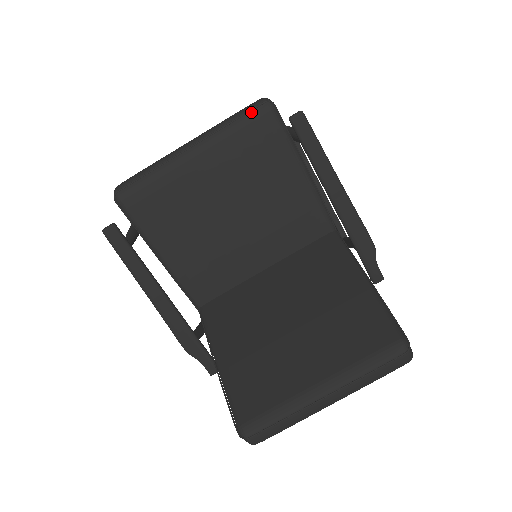
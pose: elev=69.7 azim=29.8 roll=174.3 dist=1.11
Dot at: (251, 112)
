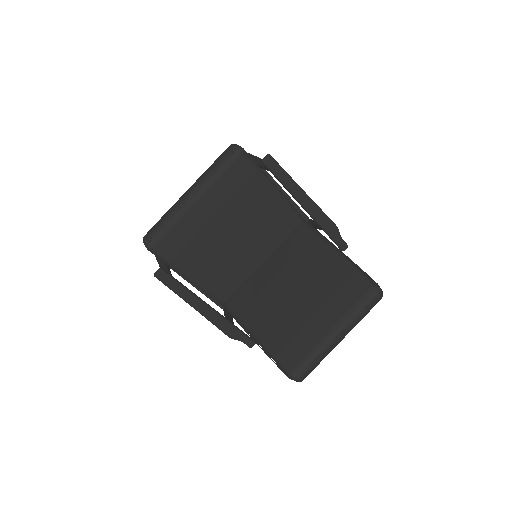
Dot at: (228, 159)
